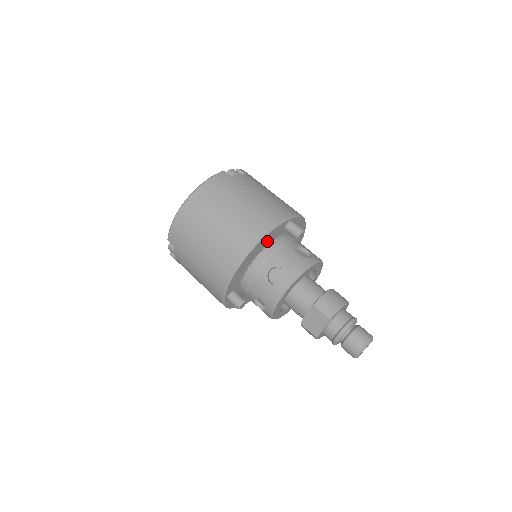
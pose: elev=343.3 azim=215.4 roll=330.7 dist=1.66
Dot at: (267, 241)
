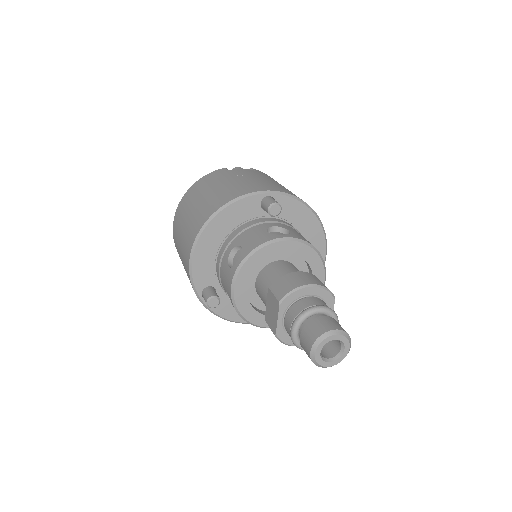
Dot at: (233, 220)
